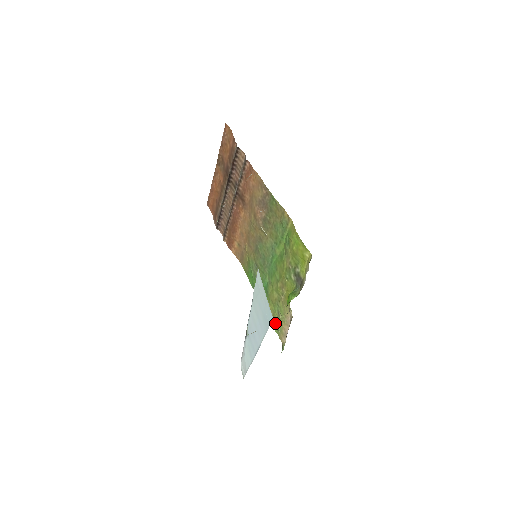
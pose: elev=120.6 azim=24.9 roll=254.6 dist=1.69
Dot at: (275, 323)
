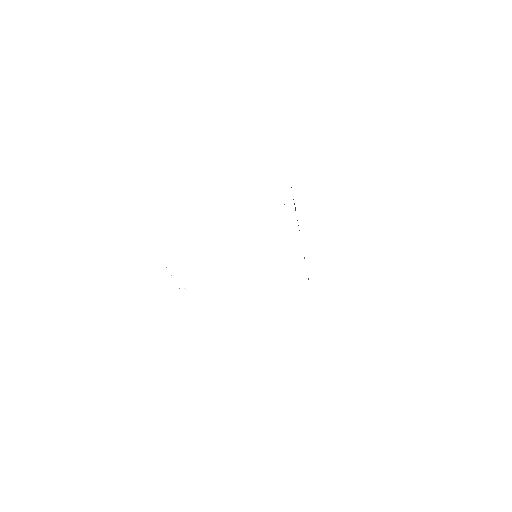
Dot at: occluded
